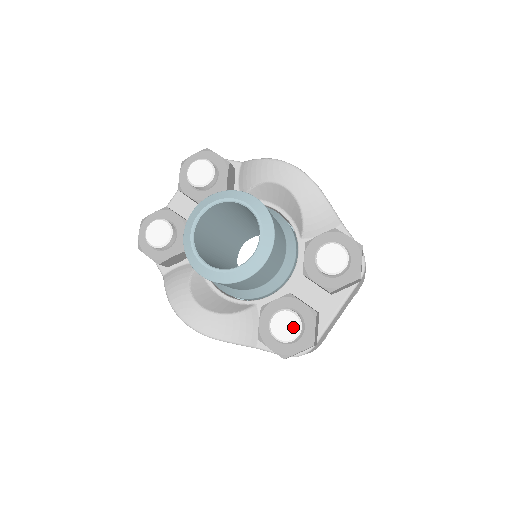
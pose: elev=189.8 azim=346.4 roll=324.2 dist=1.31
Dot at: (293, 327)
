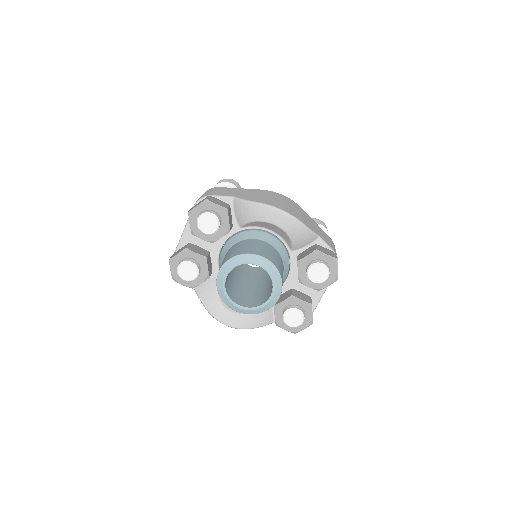
Dot at: (299, 318)
